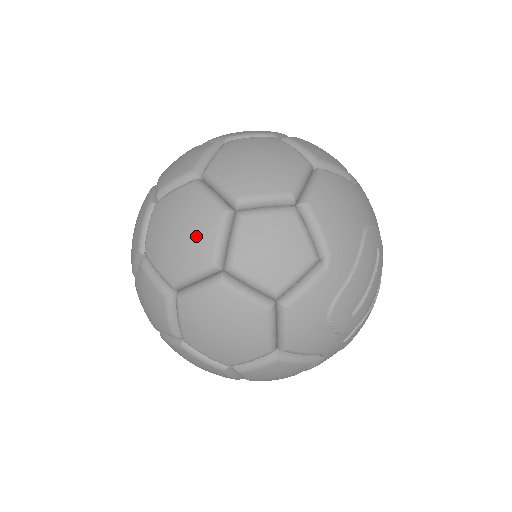
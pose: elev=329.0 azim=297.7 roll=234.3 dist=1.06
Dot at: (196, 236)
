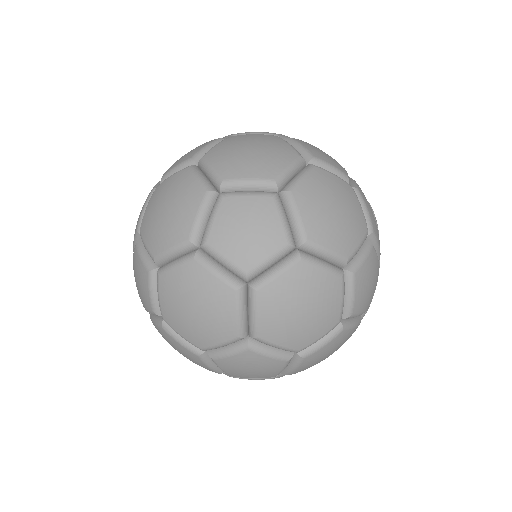
Dot at: (273, 145)
